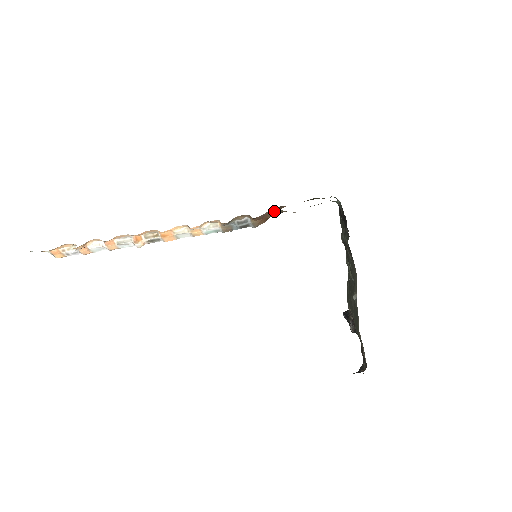
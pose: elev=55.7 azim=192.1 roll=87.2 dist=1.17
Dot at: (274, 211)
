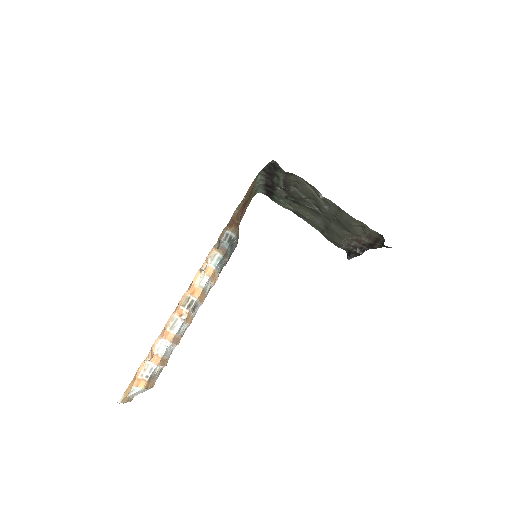
Dot at: (235, 213)
